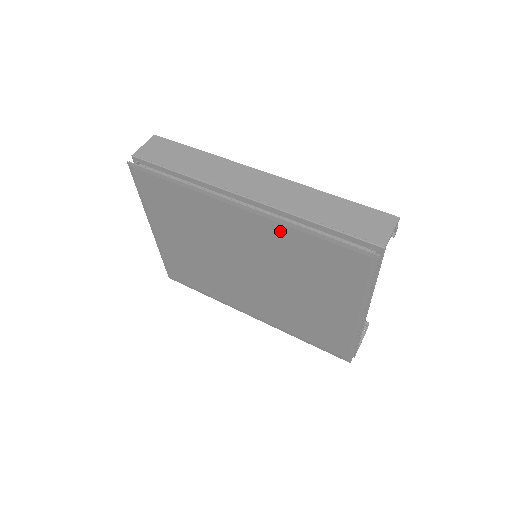
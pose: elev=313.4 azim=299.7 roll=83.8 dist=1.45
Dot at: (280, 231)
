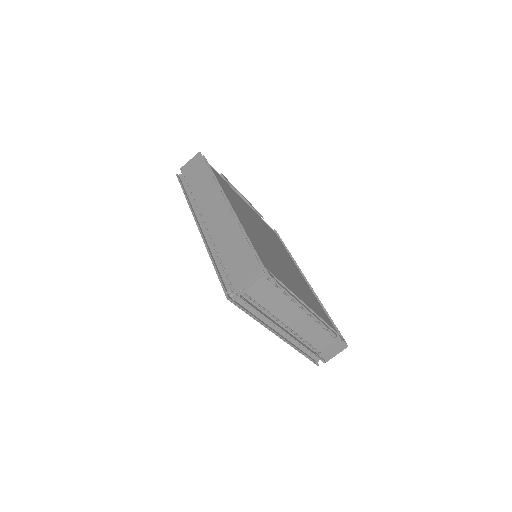
Dot at: occluded
